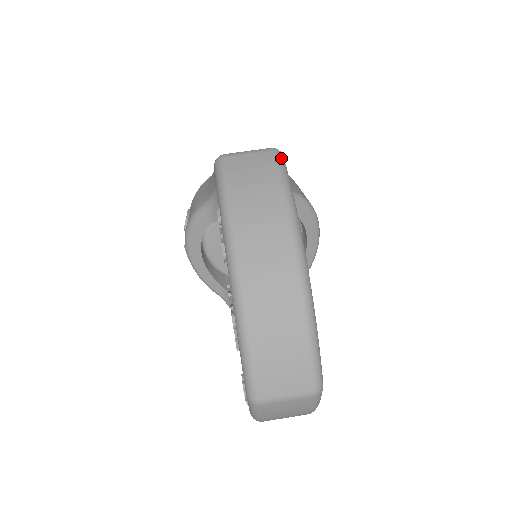
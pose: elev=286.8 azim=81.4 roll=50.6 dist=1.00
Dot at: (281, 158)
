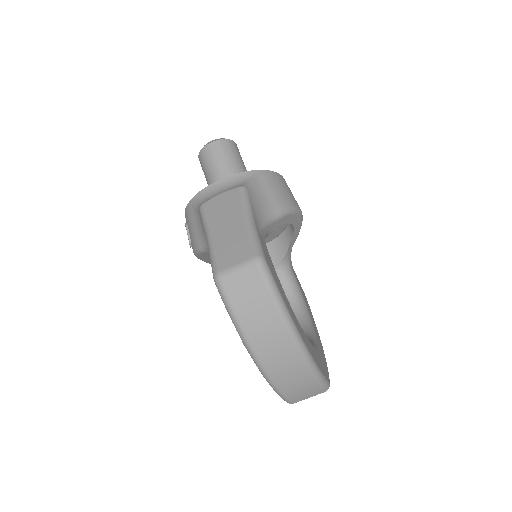
Dot at: (265, 270)
